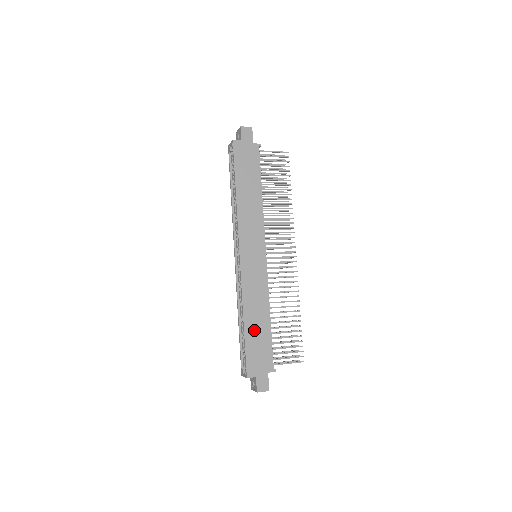
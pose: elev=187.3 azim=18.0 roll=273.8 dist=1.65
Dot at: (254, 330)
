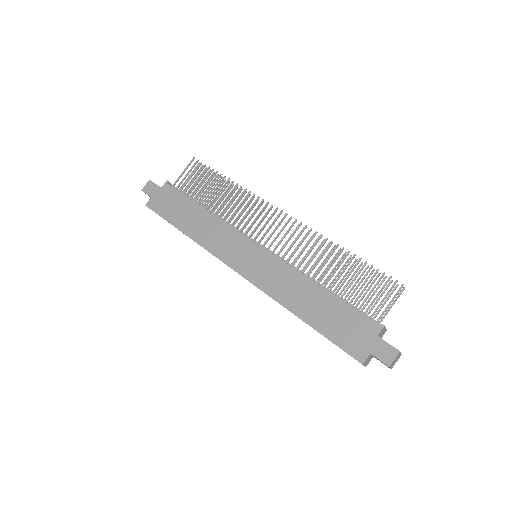
Dot at: (318, 315)
